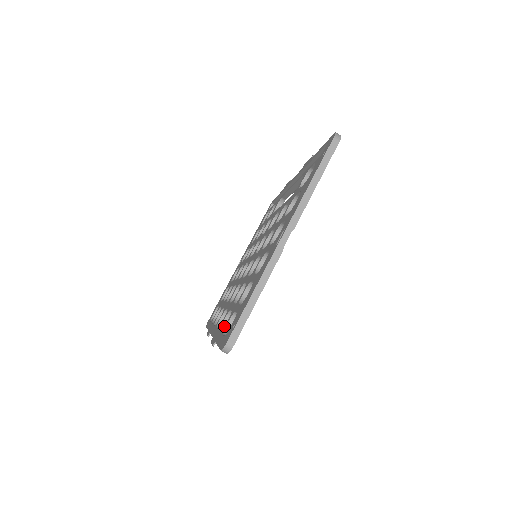
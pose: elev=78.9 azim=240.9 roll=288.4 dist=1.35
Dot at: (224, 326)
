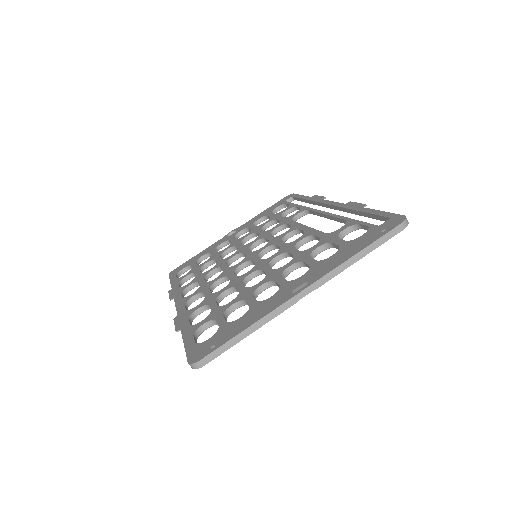
Dot at: (195, 314)
